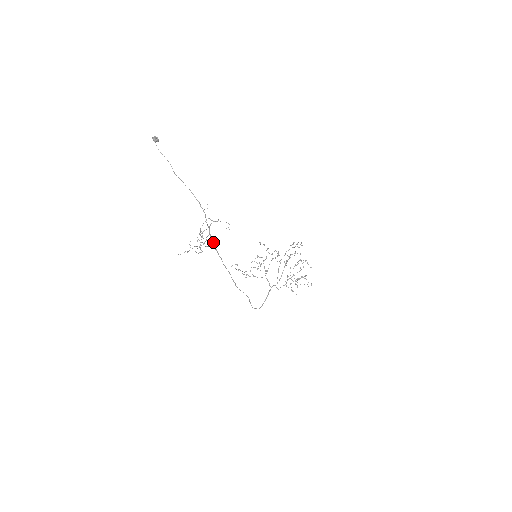
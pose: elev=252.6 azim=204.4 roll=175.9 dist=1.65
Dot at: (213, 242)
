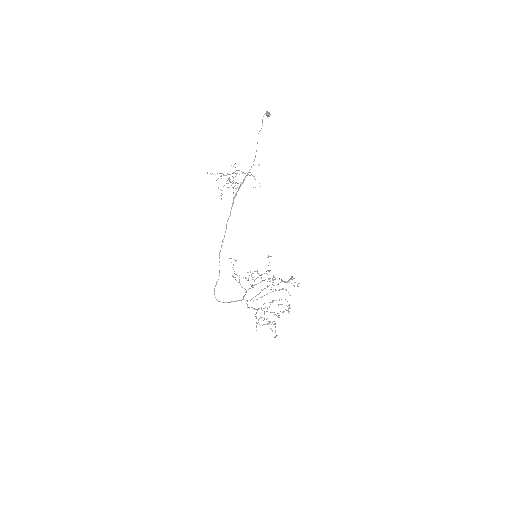
Dot at: occluded
